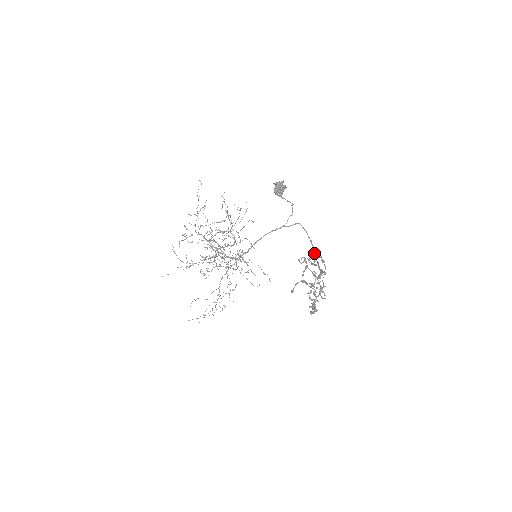
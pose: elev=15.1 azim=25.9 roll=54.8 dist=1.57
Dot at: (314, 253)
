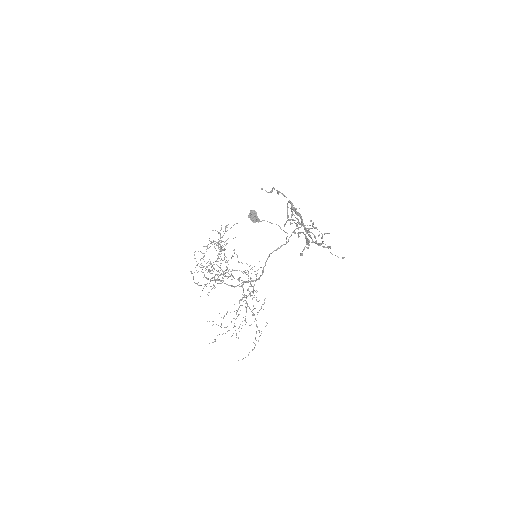
Dot at: (261, 189)
